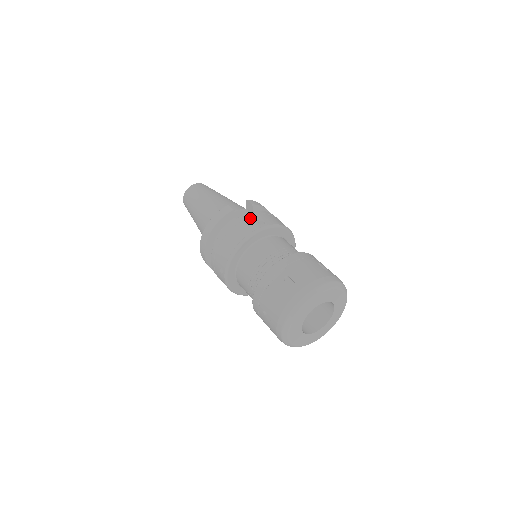
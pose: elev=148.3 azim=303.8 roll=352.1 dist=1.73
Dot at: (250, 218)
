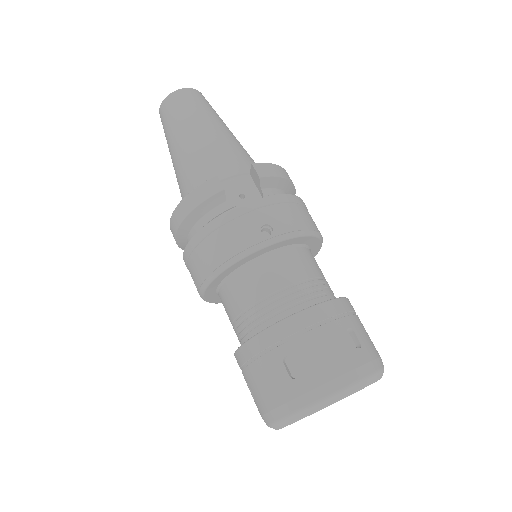
Dot at: (249, 215)
